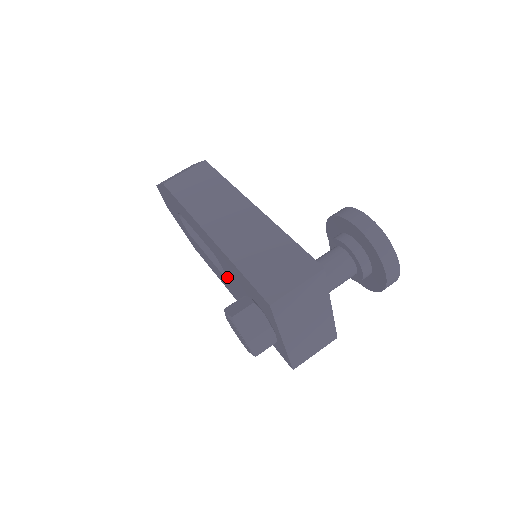
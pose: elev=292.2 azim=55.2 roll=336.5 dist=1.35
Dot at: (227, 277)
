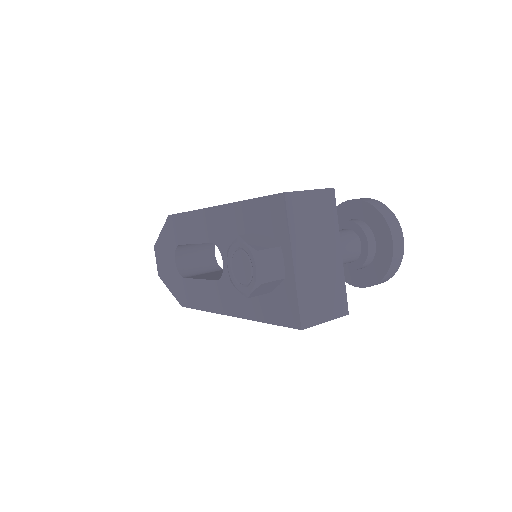
Dot at: (225, 269)
